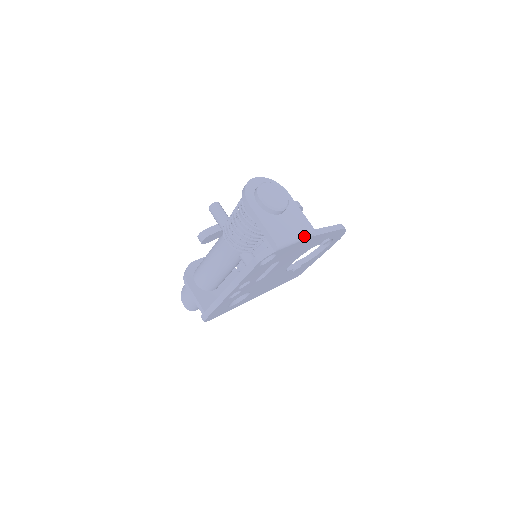
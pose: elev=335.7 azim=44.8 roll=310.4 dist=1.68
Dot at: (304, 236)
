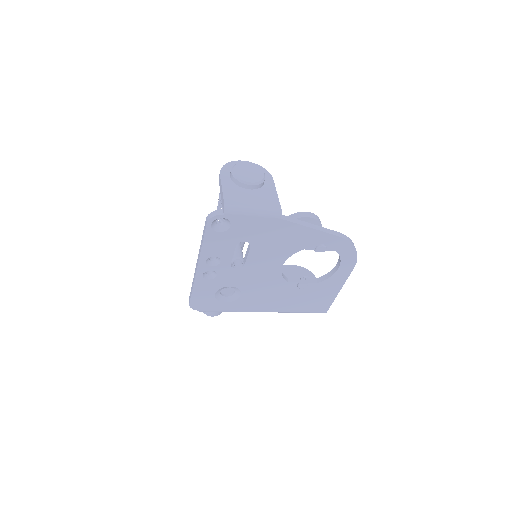
Dot at: (266, 212)
